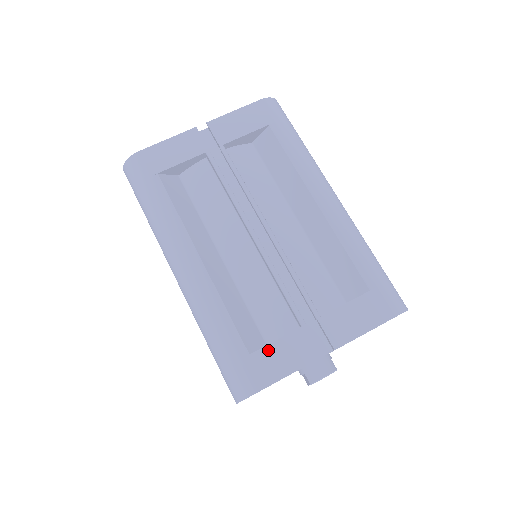
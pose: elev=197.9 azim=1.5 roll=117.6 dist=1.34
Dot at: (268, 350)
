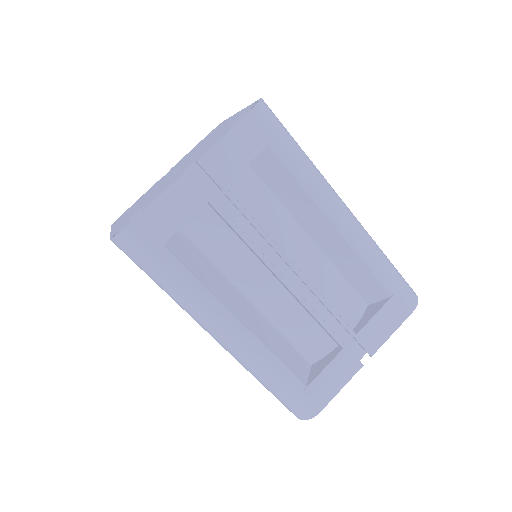
Dot at: (320, 378)
